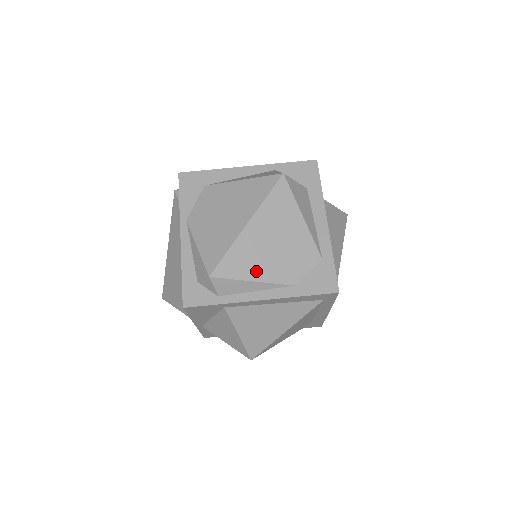
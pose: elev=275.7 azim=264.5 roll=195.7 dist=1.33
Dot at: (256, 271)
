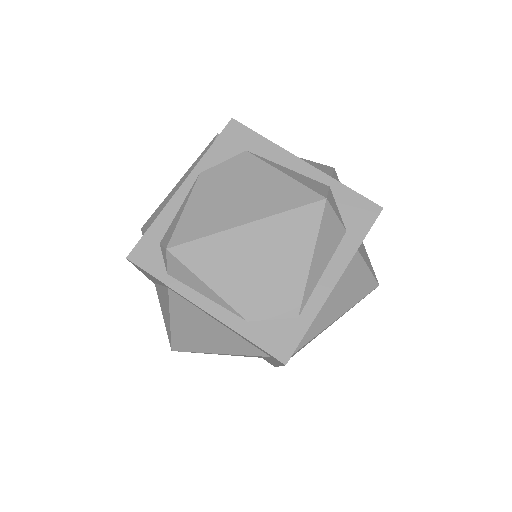
Dot at: (219, 278)
